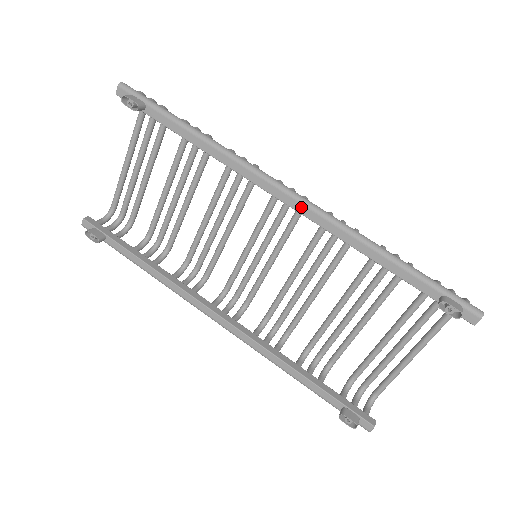
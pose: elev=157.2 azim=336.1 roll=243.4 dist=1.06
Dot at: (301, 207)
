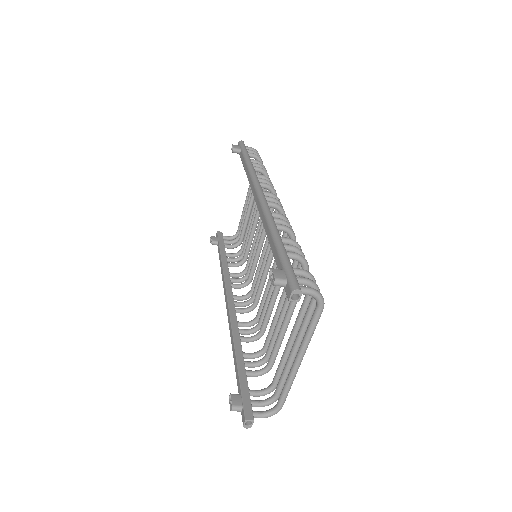
Dot at: (258, 203)
